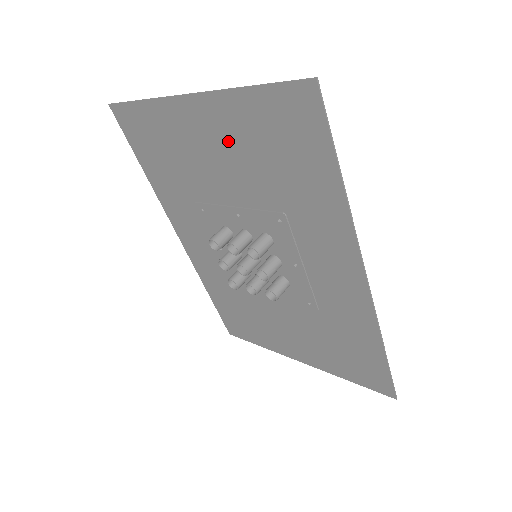
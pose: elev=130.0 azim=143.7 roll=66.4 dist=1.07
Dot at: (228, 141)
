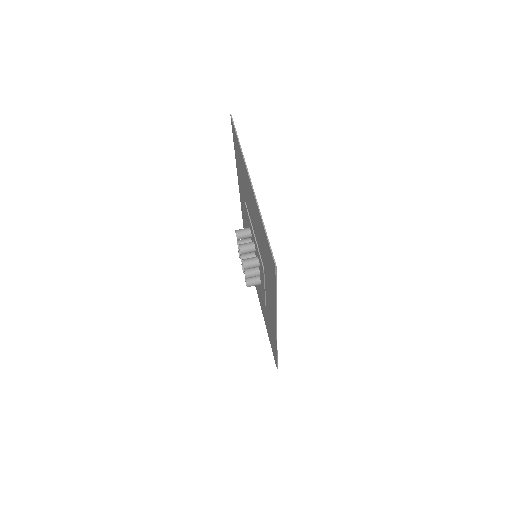
Dot at: (256, 217)
